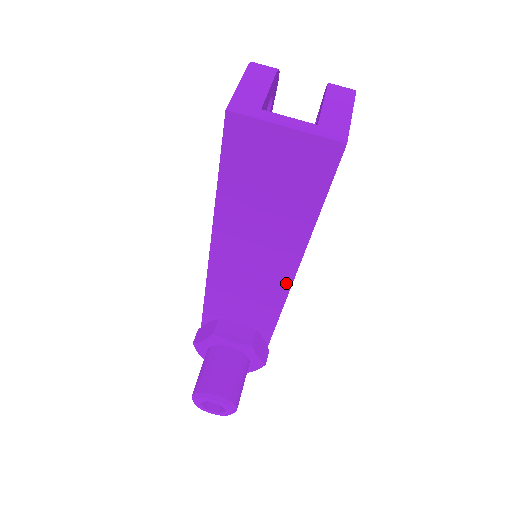
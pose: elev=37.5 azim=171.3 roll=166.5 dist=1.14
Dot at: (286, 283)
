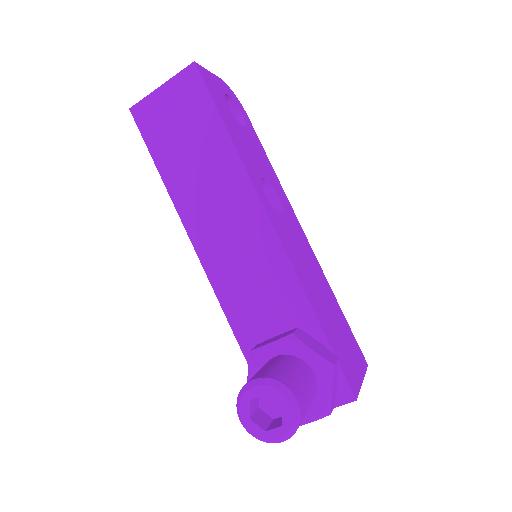
Dot at: (266, 225)
